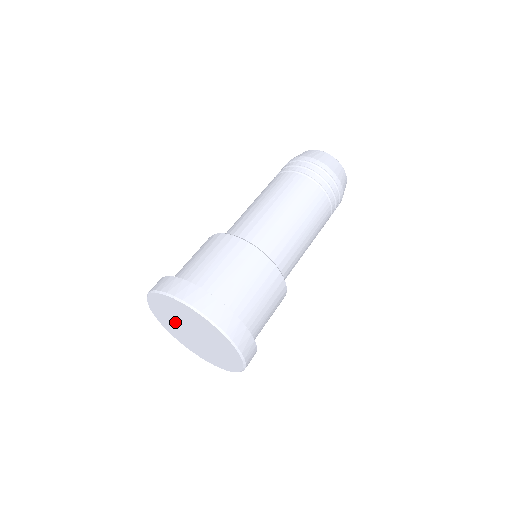
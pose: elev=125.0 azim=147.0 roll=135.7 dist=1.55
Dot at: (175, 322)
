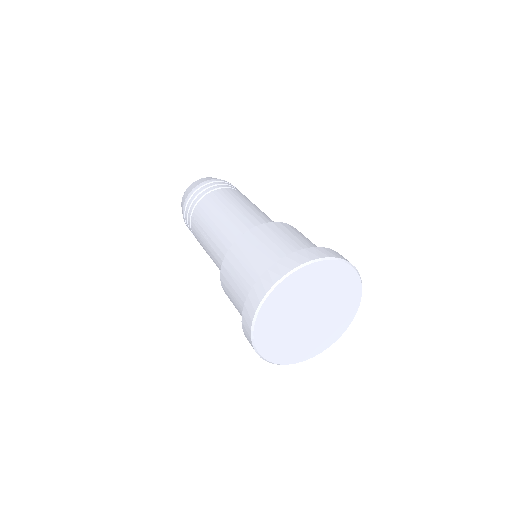
Dot at: (288, 325)
